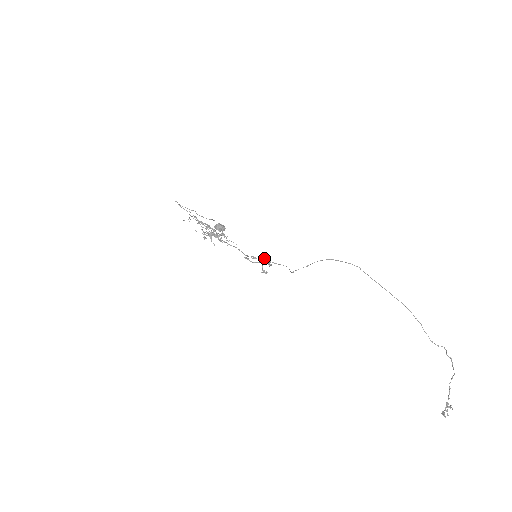
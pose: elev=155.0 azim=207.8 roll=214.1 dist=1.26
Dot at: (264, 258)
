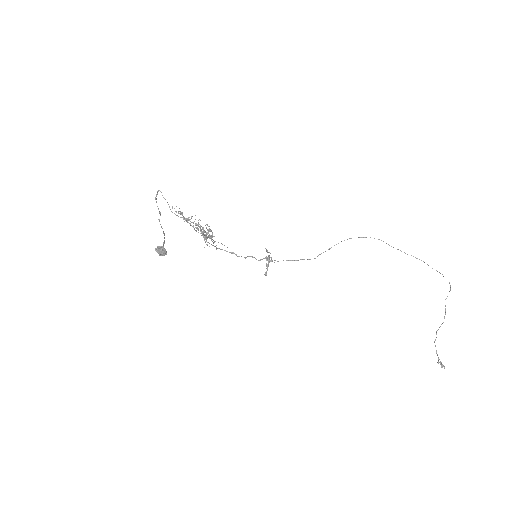
Dot at: (269, 255)
